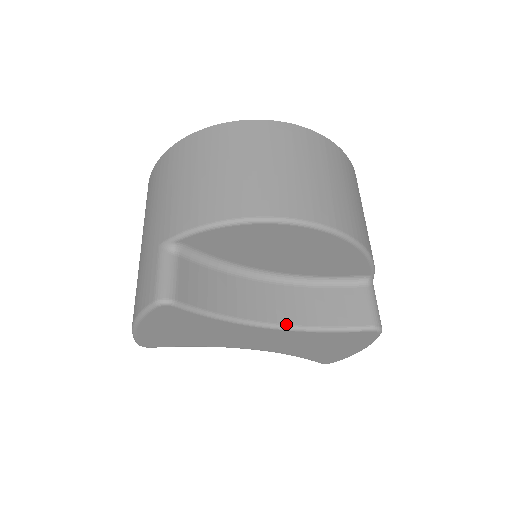
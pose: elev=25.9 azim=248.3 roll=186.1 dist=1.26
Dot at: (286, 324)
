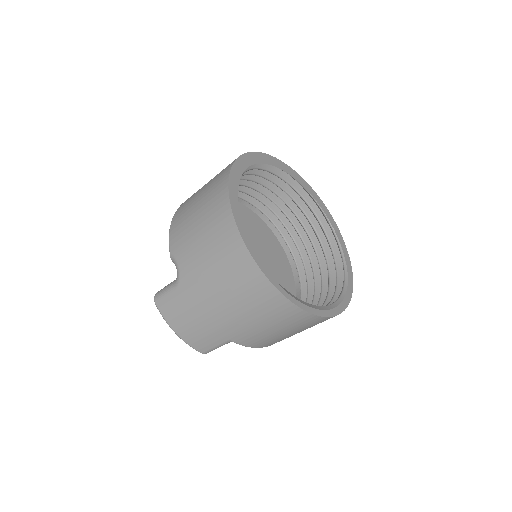
Dot at: occluded
